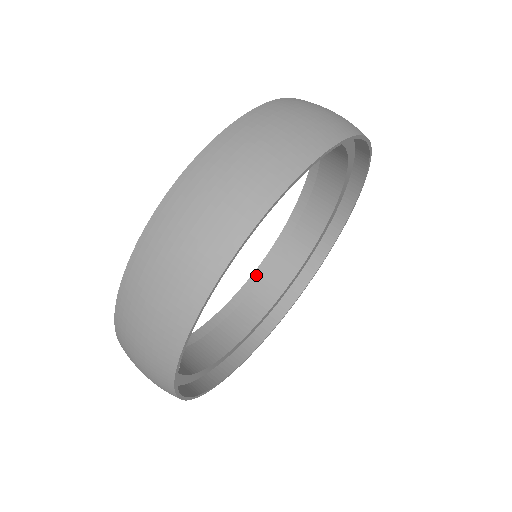
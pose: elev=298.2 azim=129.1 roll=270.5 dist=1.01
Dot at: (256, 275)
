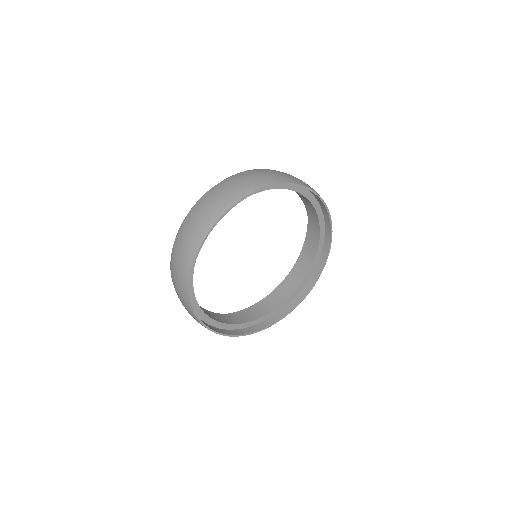
Dot at: occluded
